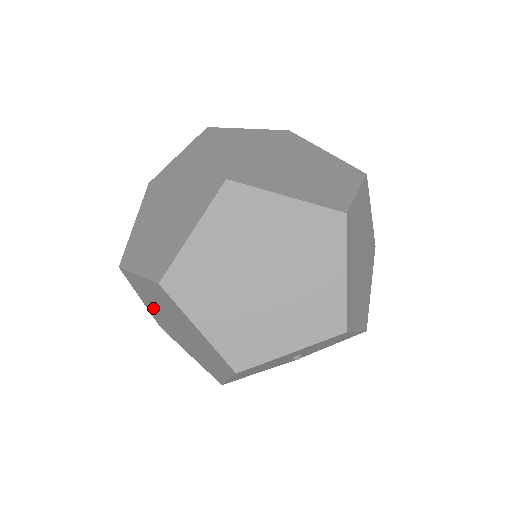
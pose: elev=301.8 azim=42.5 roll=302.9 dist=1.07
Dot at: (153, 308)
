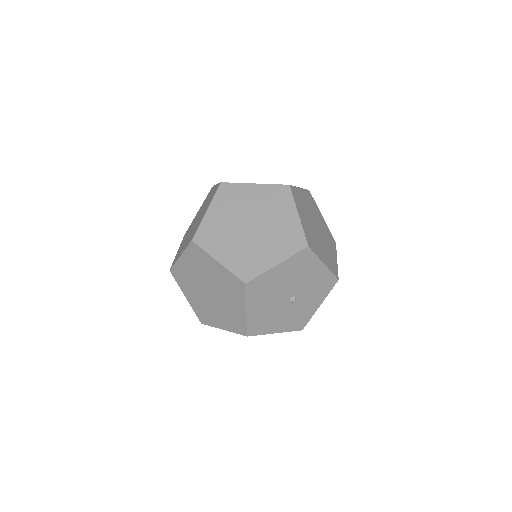
Dot at: (193, 294)
